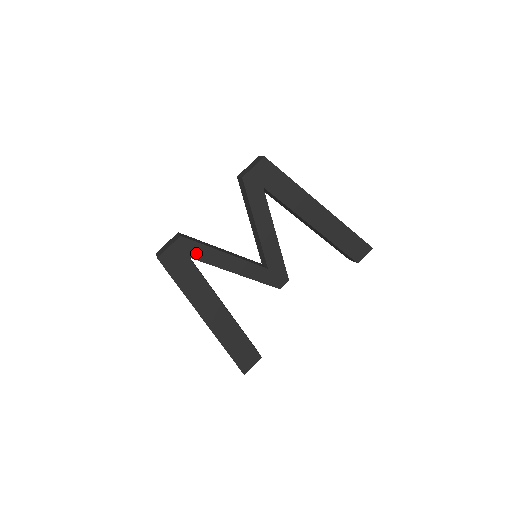
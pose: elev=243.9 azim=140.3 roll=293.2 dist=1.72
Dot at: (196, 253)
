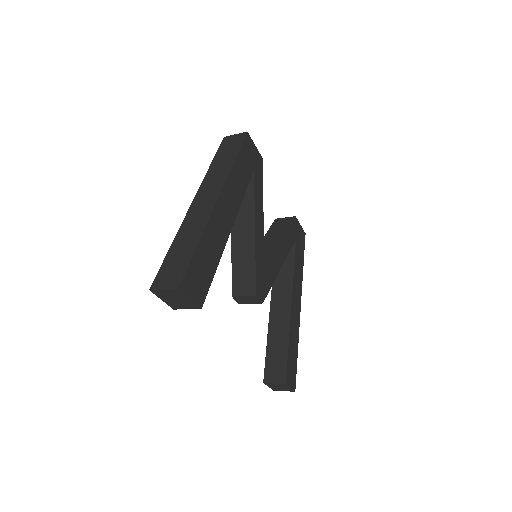
Dot at: (257, 178)
